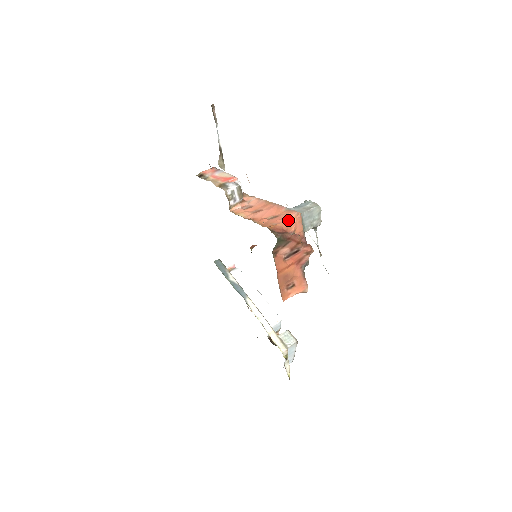
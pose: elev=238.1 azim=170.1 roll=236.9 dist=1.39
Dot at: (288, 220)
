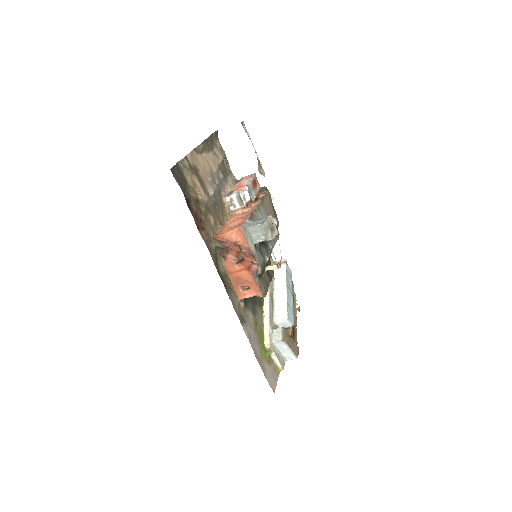
Dot at: (233, 231)
